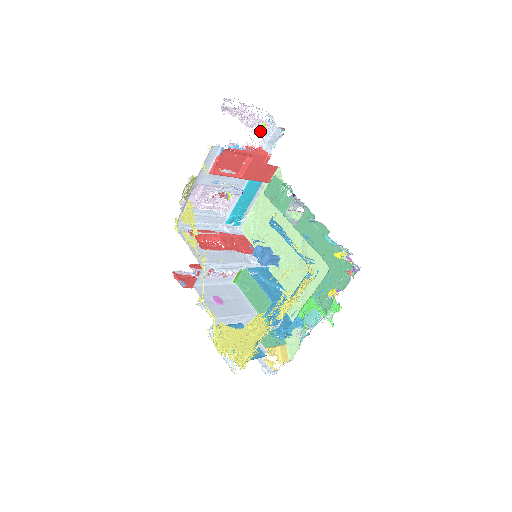
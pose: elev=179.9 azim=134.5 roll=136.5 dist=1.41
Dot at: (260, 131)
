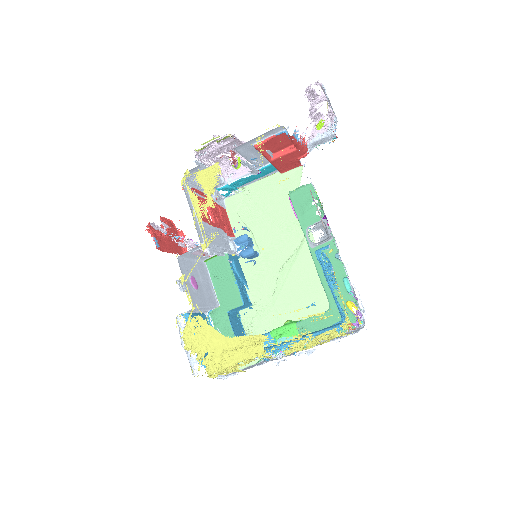
Dot at: (314, 125)
